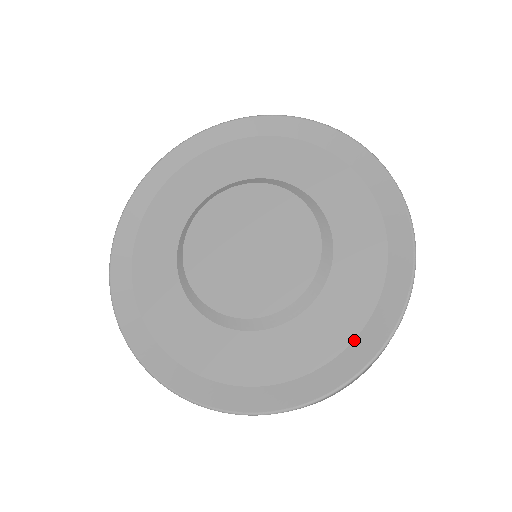
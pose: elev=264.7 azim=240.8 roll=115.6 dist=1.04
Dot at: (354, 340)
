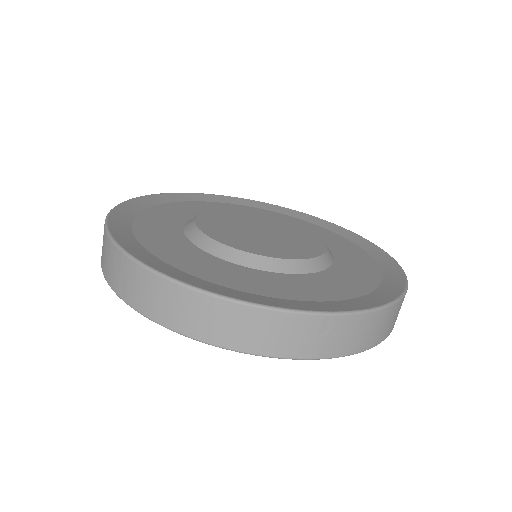
Dot at: (263, 296)
